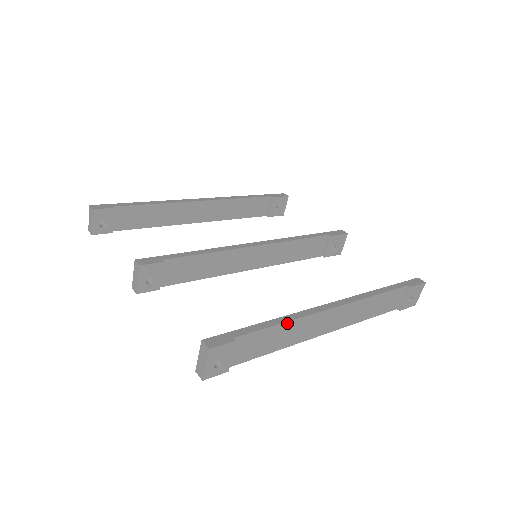
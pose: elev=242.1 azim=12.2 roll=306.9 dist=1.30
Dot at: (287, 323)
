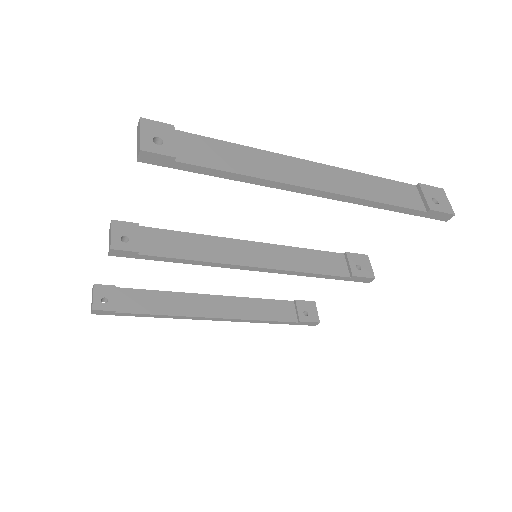
Dot at: (245, 148)
